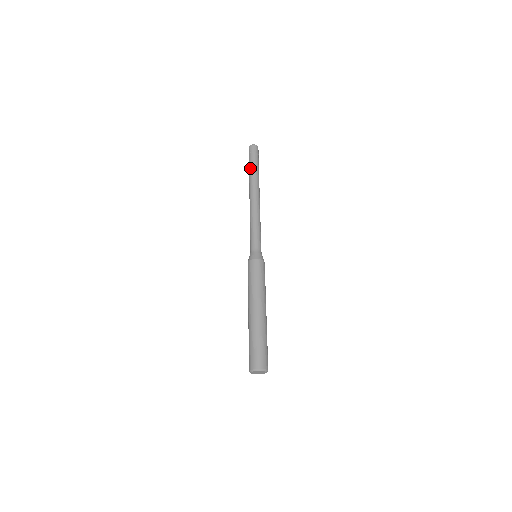
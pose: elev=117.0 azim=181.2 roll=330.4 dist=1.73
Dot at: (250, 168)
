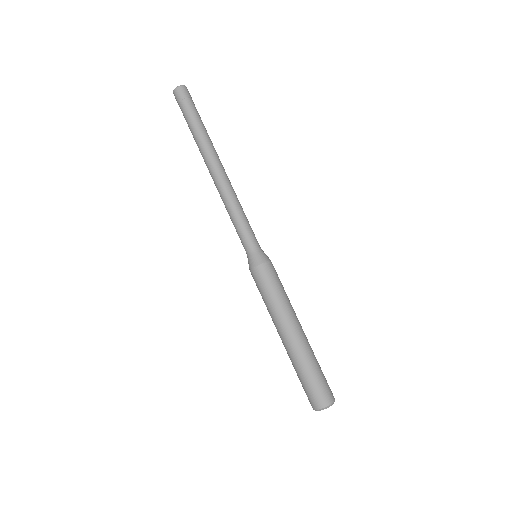
Dot at: occluded
